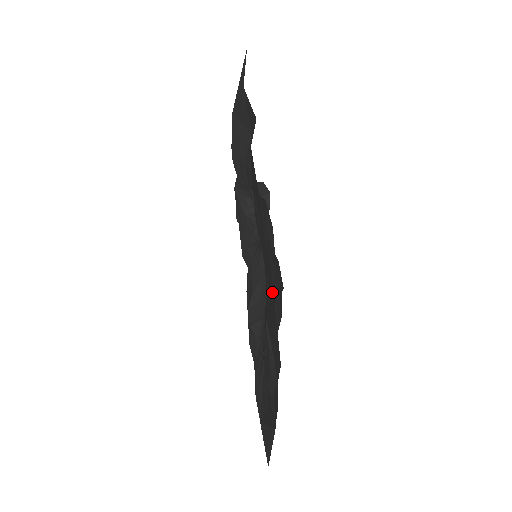
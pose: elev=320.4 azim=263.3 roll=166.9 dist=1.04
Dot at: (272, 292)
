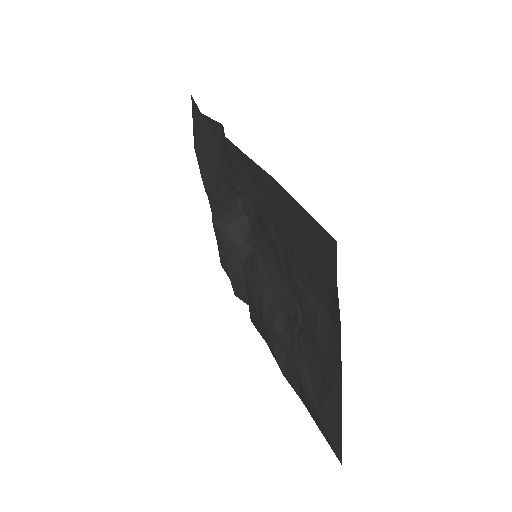
Dot at: (299, 211)
